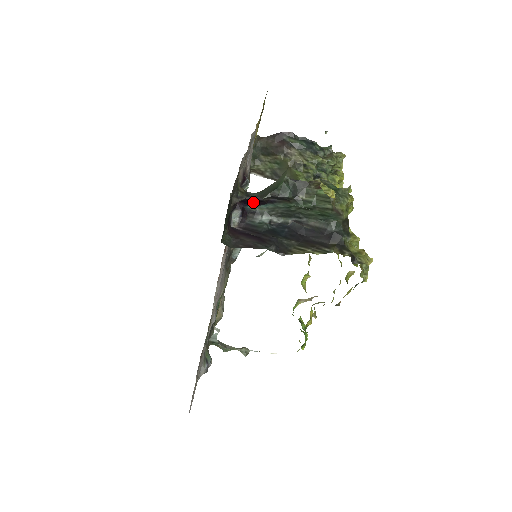
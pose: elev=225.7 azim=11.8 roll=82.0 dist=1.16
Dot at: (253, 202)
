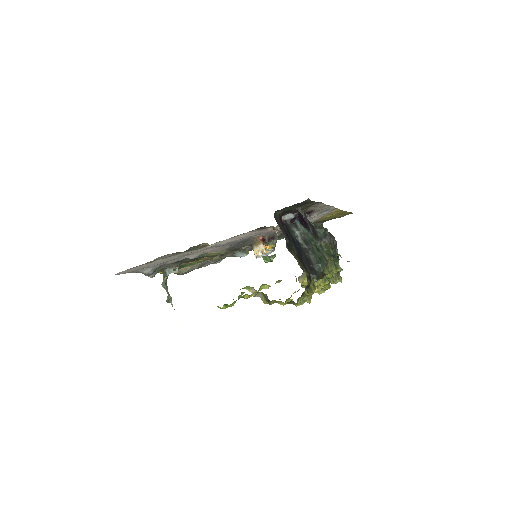
Dot at: (303, 221)
